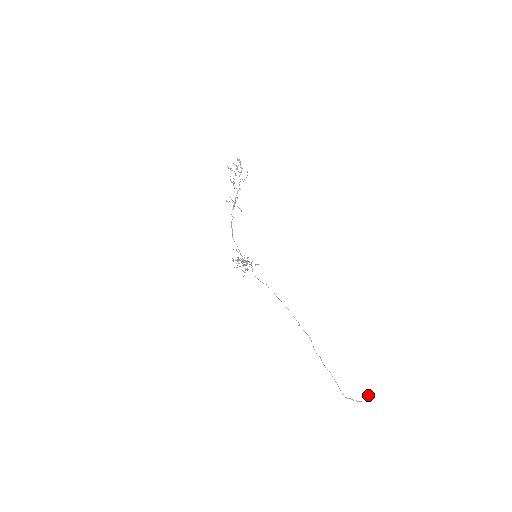
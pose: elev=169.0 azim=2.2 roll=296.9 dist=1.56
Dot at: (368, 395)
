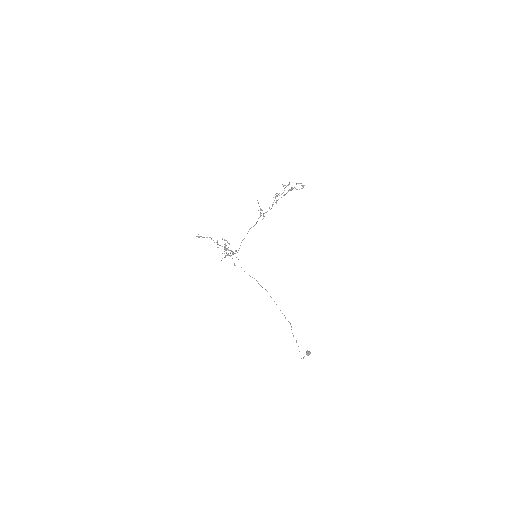
Dot at: (310, 353)
